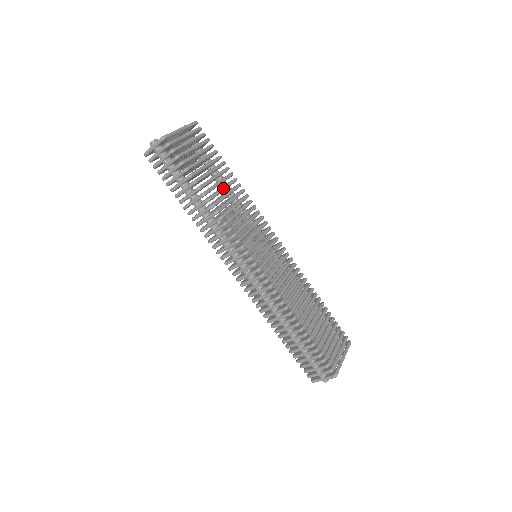
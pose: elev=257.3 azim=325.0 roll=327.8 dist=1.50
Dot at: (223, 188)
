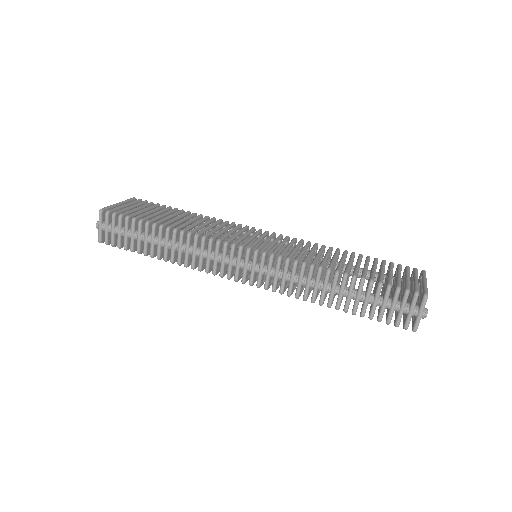
Dot at: (181, 219)
